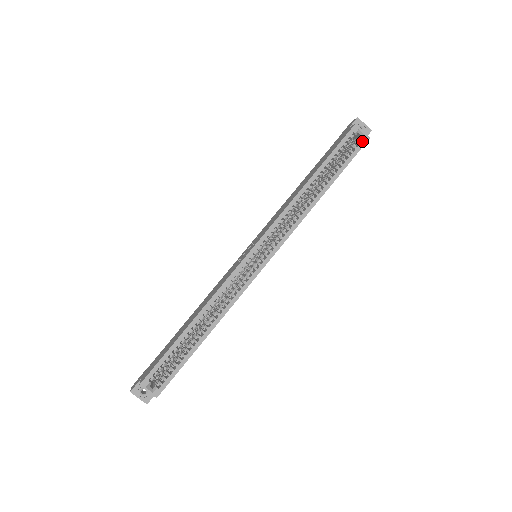
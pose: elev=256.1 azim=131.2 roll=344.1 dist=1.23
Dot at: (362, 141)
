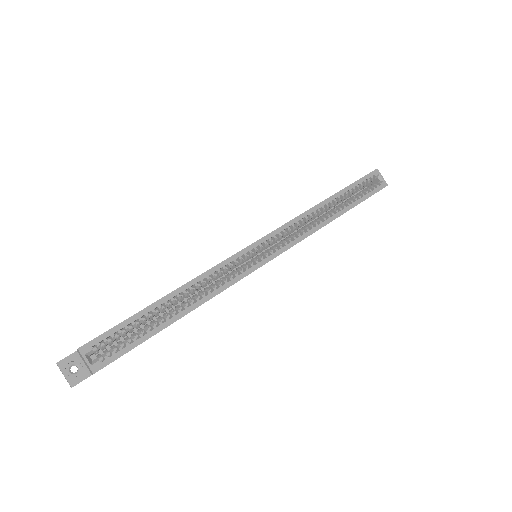
Dot at: (381, 185)
